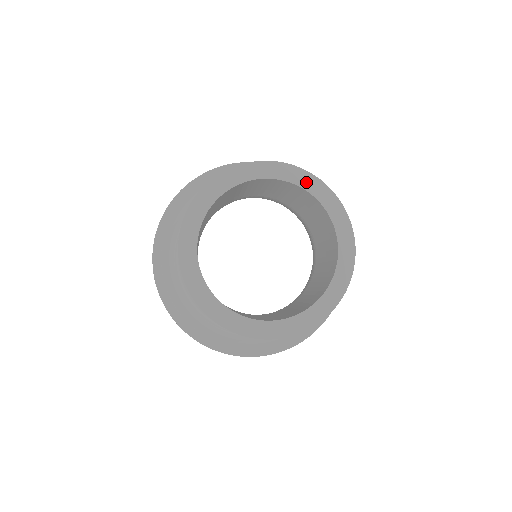
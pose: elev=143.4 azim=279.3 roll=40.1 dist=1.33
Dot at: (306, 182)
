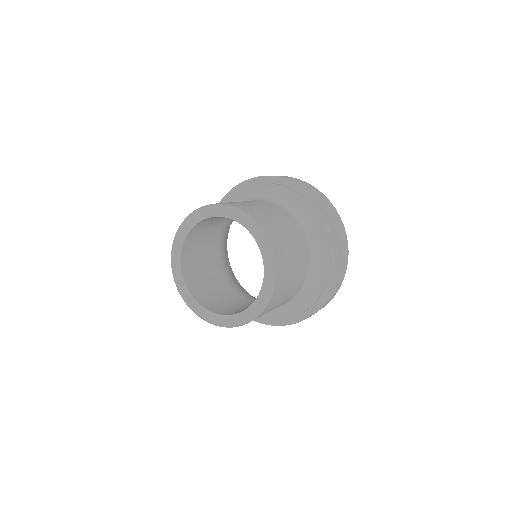
Dot at: (258, 235)
